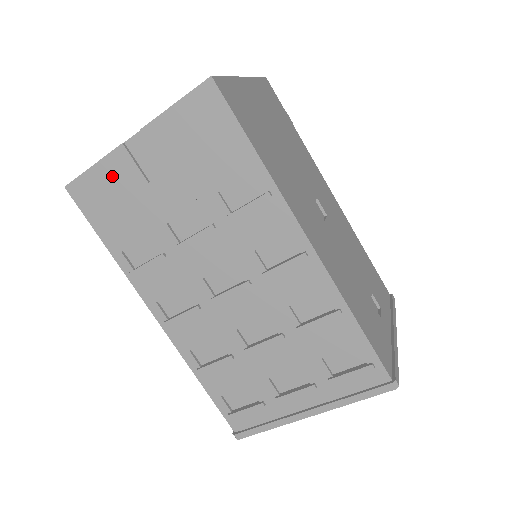
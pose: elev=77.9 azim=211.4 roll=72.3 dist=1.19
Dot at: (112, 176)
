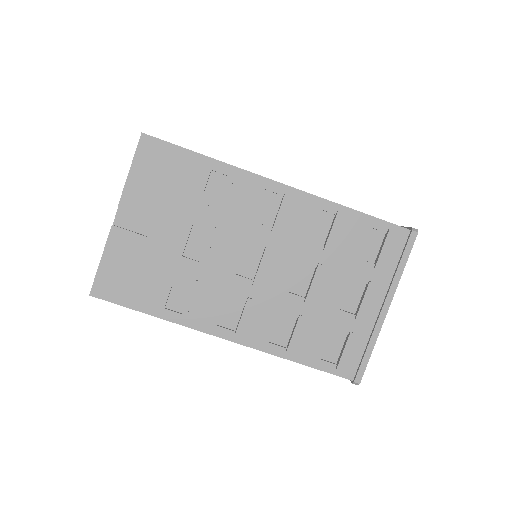
Dot at: (120, 255)
